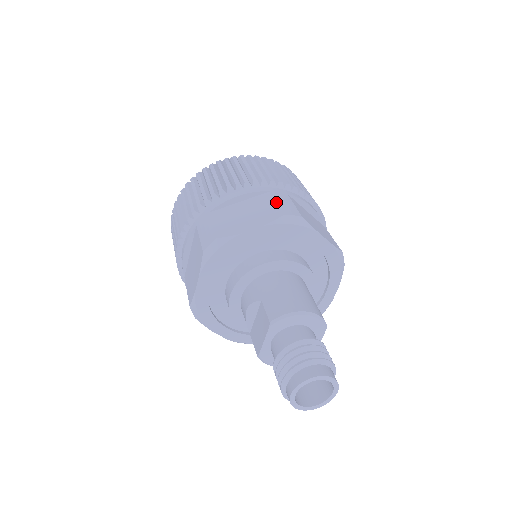
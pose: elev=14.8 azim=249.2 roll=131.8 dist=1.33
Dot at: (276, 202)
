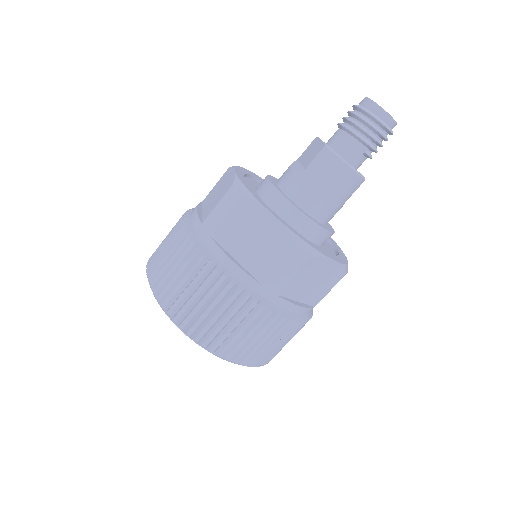
Dot at: occluded
